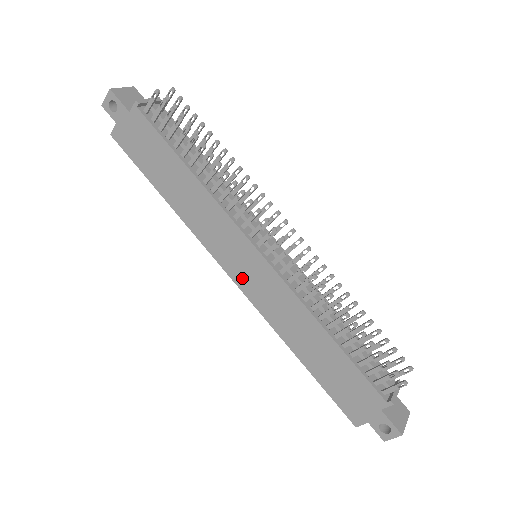
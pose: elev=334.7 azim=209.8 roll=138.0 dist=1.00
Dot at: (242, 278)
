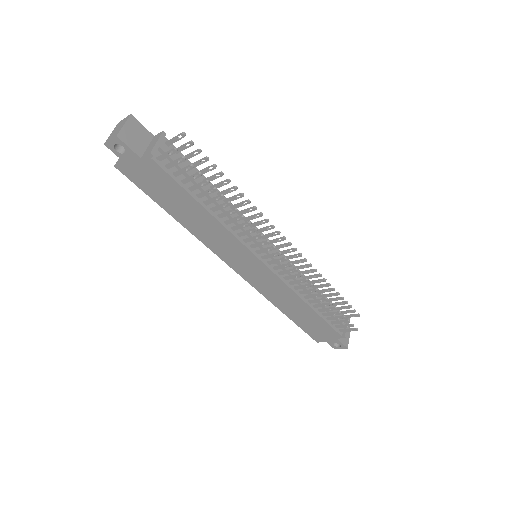
Dot at: (245, 273)
